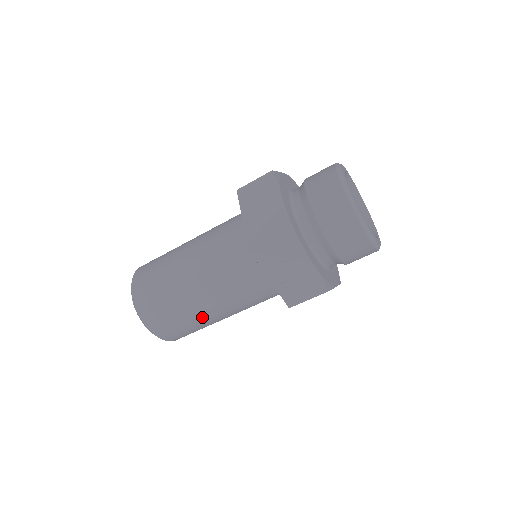
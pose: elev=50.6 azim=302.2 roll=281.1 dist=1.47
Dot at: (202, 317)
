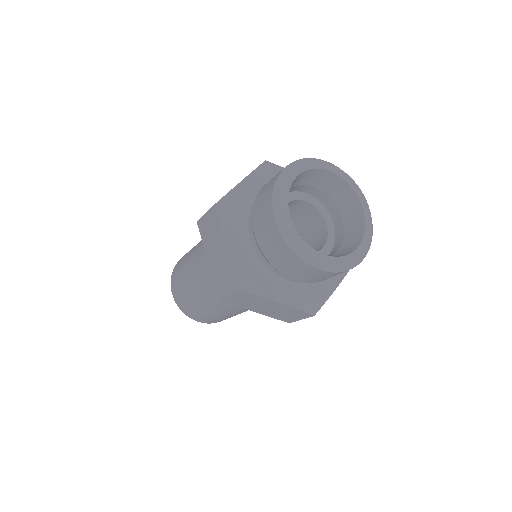
Dot at: occluded
